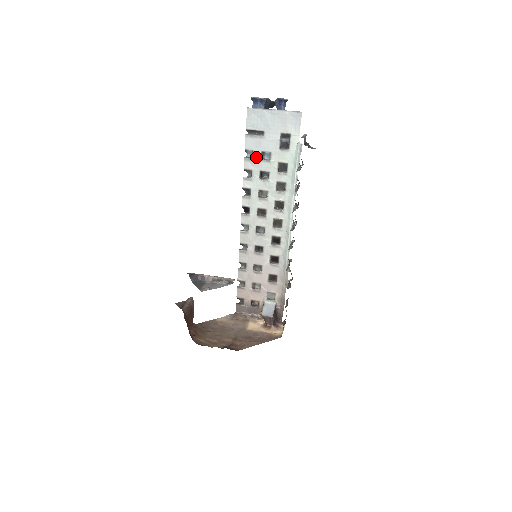
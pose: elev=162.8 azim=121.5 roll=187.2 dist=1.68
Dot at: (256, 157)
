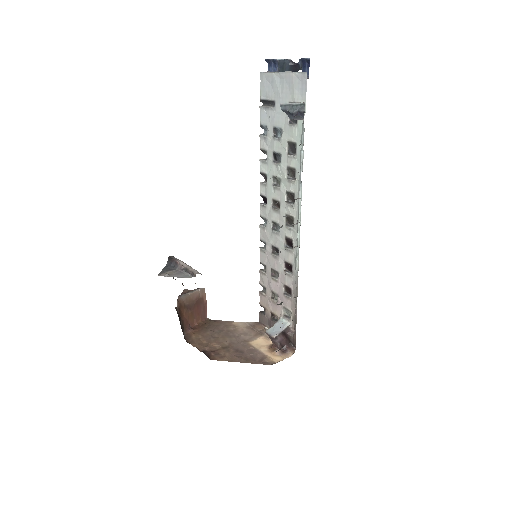
Dot at: (269, 134)
